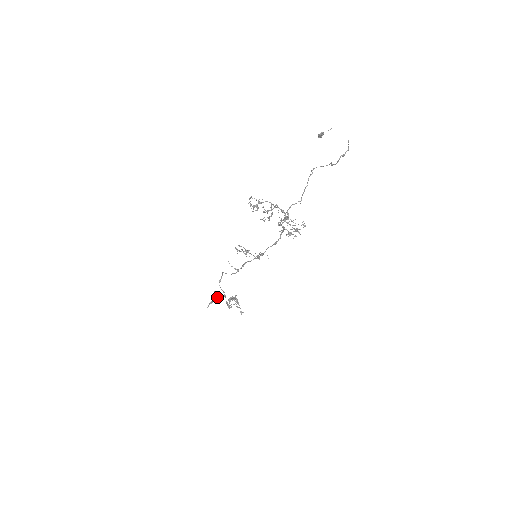
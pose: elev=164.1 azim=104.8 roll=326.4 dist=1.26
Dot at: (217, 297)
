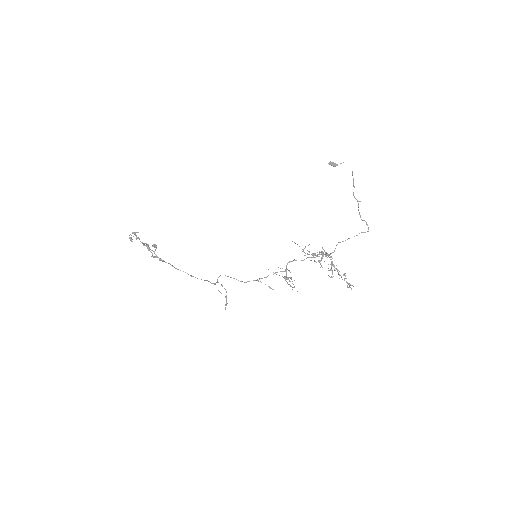
Dot at: occluded
